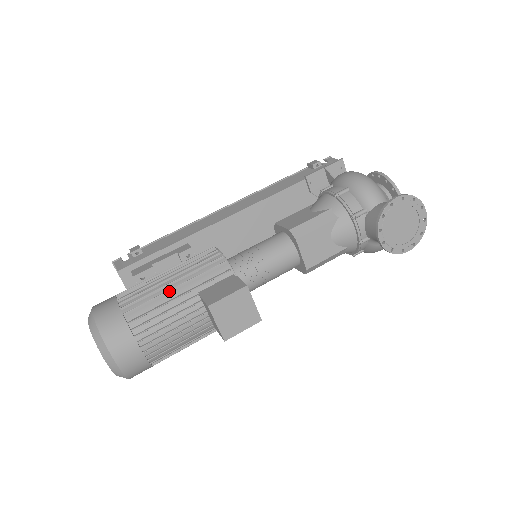
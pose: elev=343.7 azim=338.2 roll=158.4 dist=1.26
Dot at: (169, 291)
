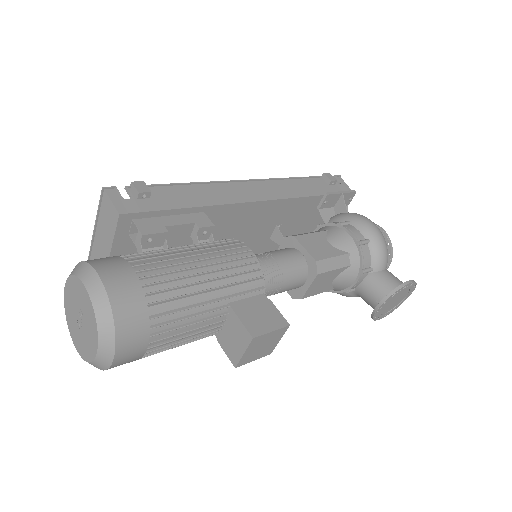
Dot at: (203, 291)
